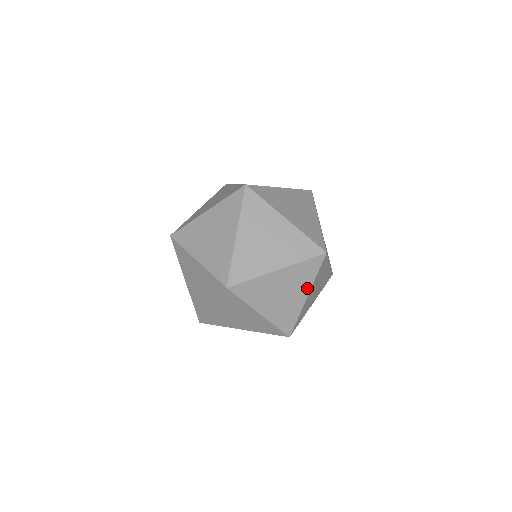
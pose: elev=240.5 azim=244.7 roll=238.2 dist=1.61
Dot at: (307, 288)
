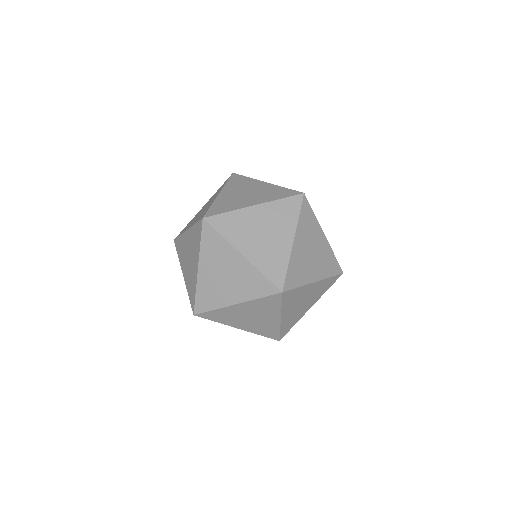
Dot at: (319, 230)
